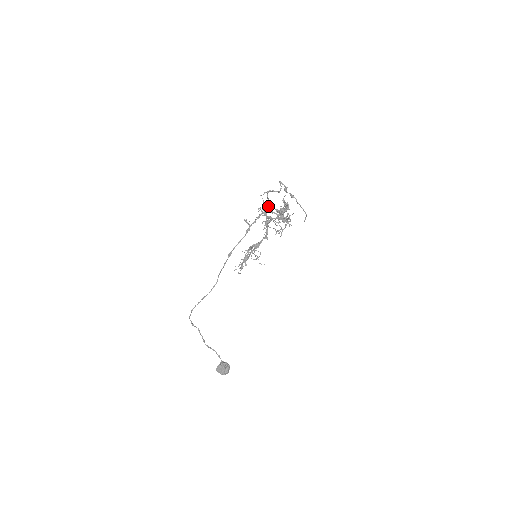
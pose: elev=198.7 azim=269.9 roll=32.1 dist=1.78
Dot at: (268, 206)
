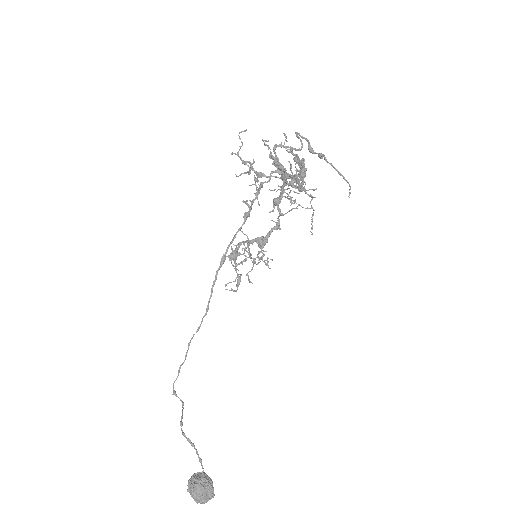
Dot at: (279, 174)
